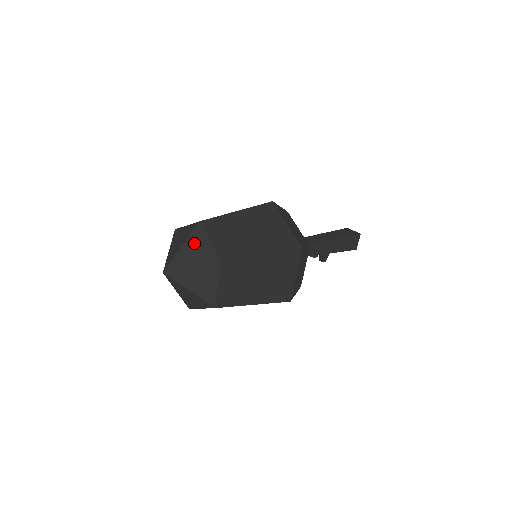
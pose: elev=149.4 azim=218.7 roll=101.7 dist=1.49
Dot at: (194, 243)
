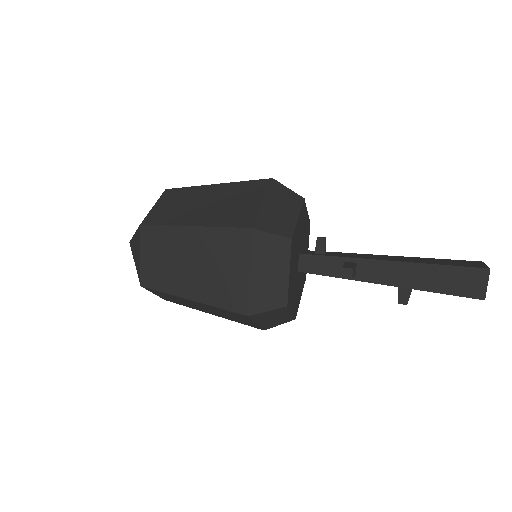
Dot at: occluded
